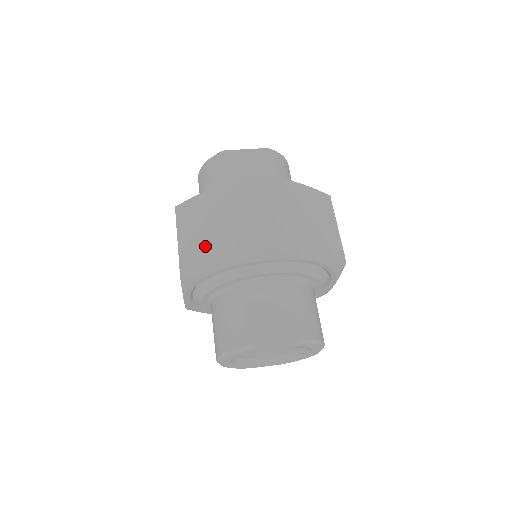
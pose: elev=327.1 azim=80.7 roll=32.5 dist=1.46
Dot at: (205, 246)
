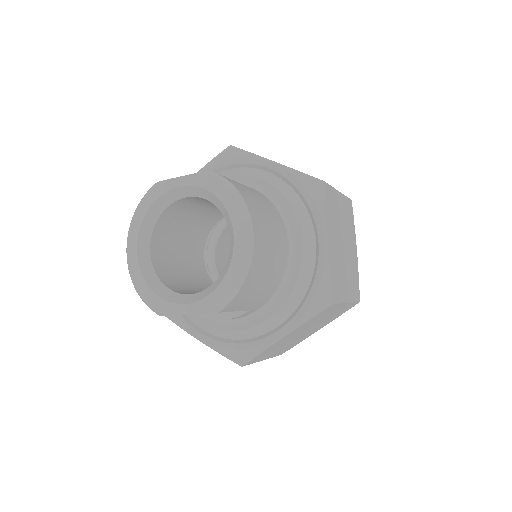
Dot at: occluded
